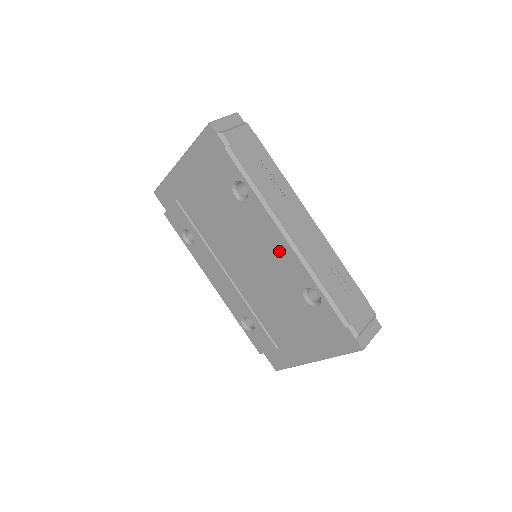
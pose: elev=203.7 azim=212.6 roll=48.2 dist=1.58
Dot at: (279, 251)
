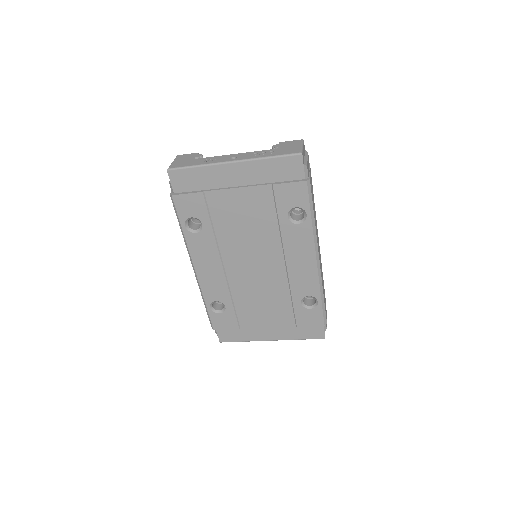
Dot at: (303, 267)
